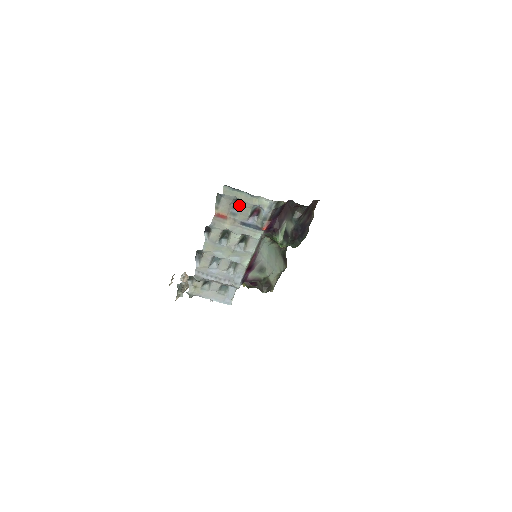
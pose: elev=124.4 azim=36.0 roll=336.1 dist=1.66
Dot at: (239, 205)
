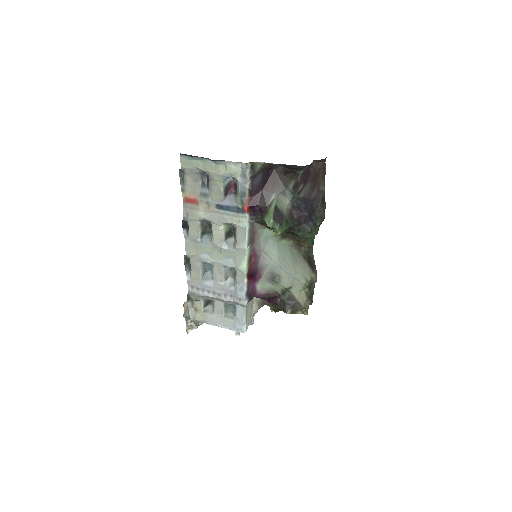
Dot at: (208, 181)
